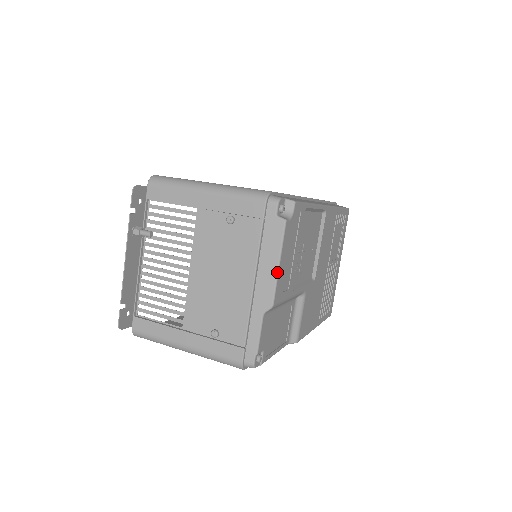
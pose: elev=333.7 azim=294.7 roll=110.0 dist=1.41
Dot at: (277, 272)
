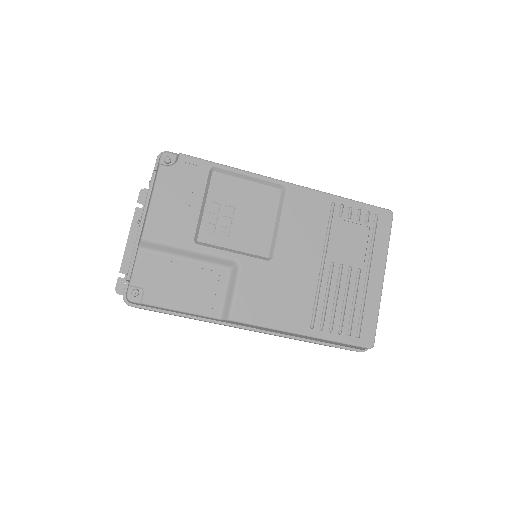
Dot at: (149, 208)
